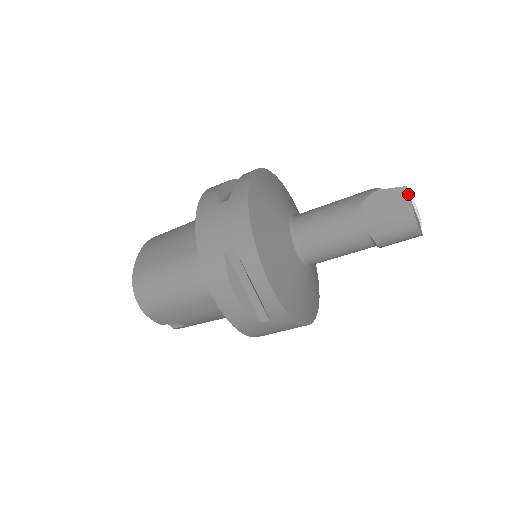
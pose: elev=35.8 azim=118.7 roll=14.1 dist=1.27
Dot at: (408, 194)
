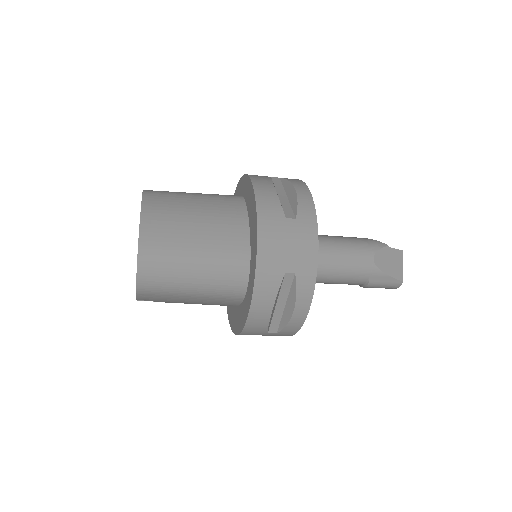
Dot at: occluded
